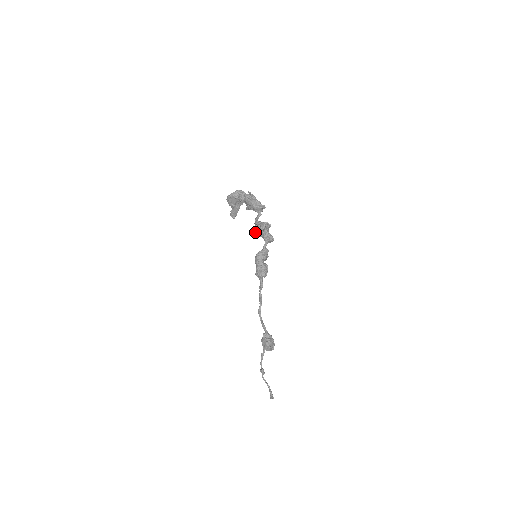
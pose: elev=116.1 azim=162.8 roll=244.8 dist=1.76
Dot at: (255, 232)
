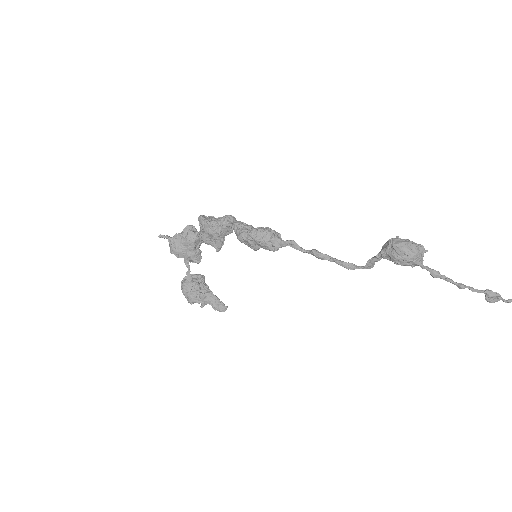
Dot at: (219, 247)
